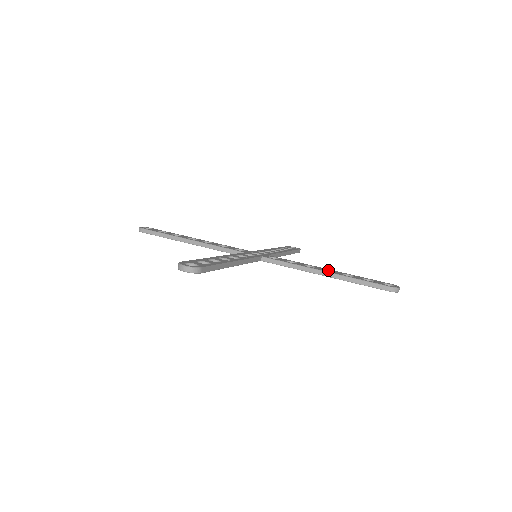
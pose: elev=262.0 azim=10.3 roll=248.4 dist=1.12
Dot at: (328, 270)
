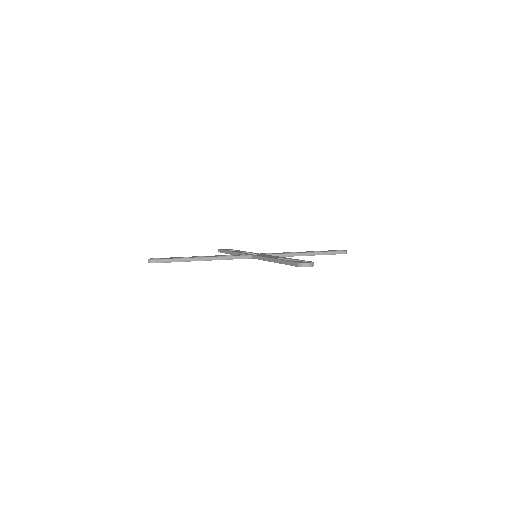
Dot at: occluded
